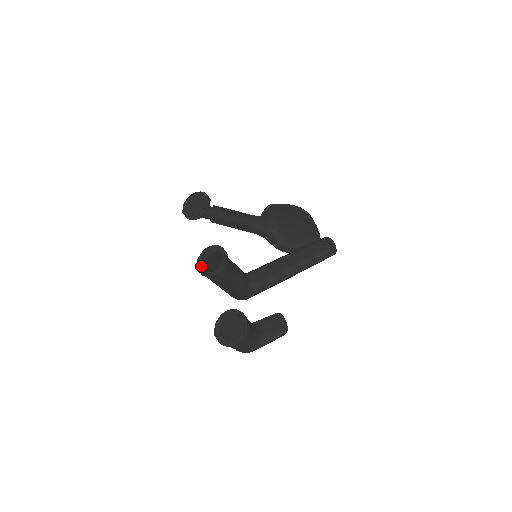
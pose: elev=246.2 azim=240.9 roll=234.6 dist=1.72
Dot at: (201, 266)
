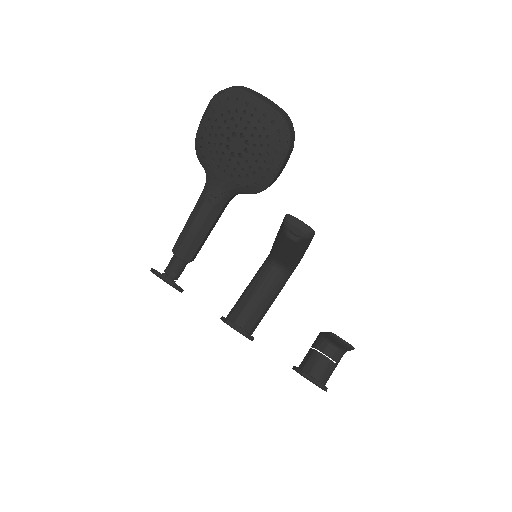
Dot at: (236, 330)
